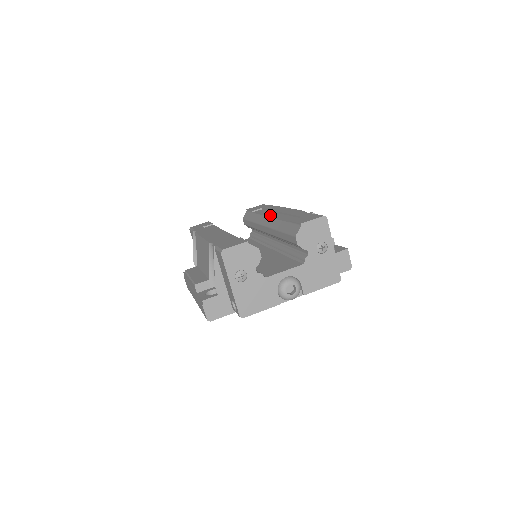
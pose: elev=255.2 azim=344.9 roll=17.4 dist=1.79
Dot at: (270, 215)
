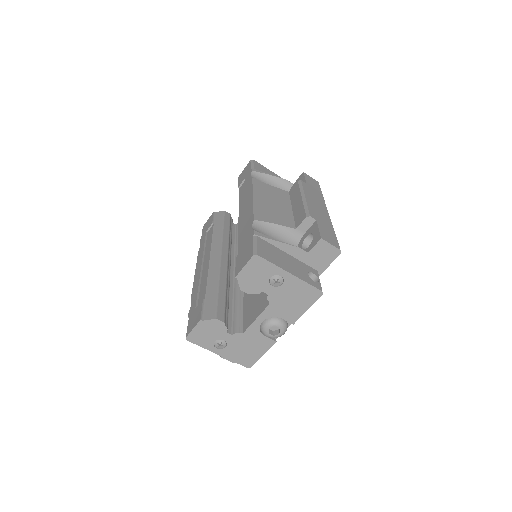
Dot at: (240, 213)
